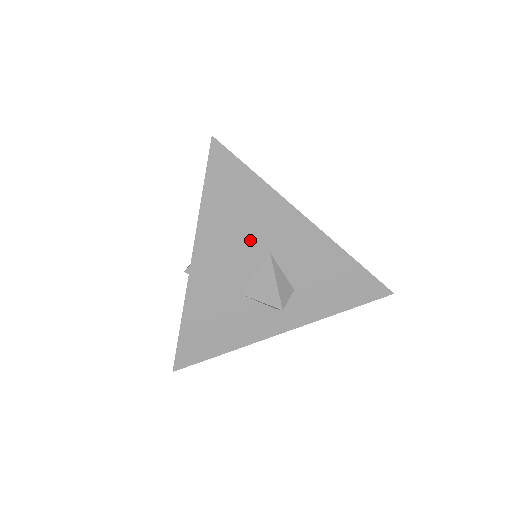
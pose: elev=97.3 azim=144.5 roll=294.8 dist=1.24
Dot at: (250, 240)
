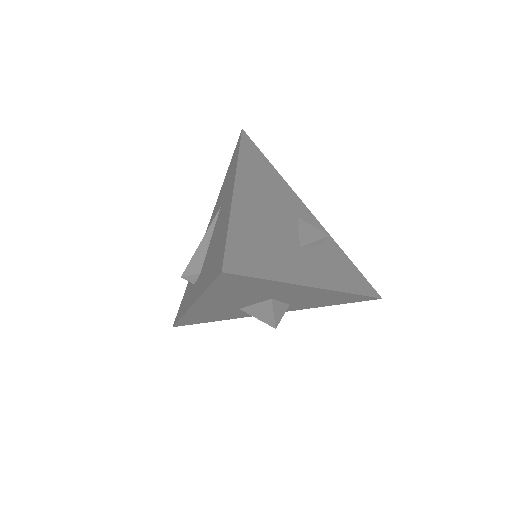
Dot at: (253, 297)
